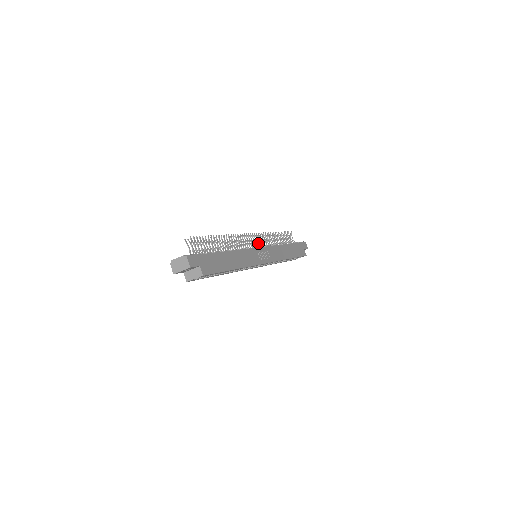
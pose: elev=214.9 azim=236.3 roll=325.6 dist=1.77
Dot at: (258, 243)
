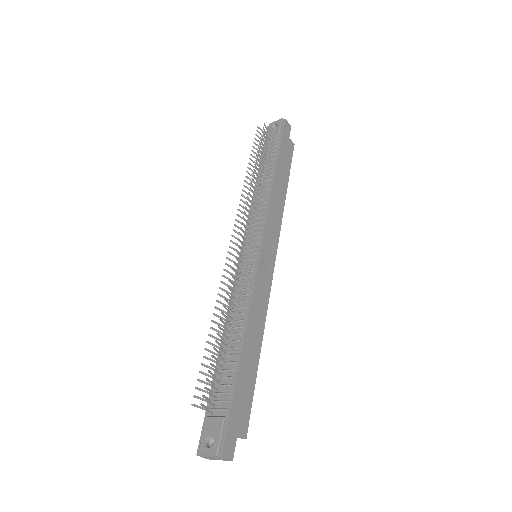
Dot at: occluded
